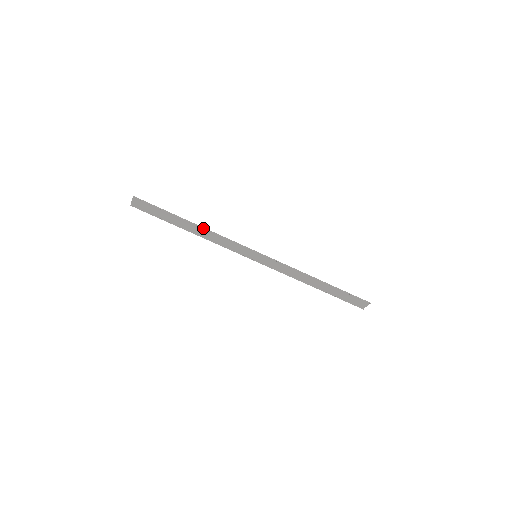
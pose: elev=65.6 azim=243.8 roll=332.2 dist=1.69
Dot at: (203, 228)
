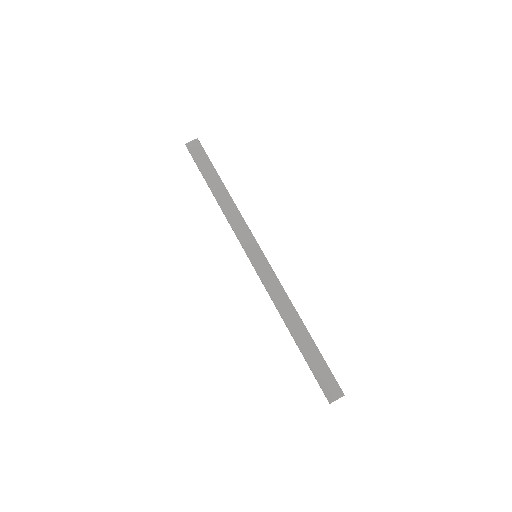
Dot at: (231, 197)
